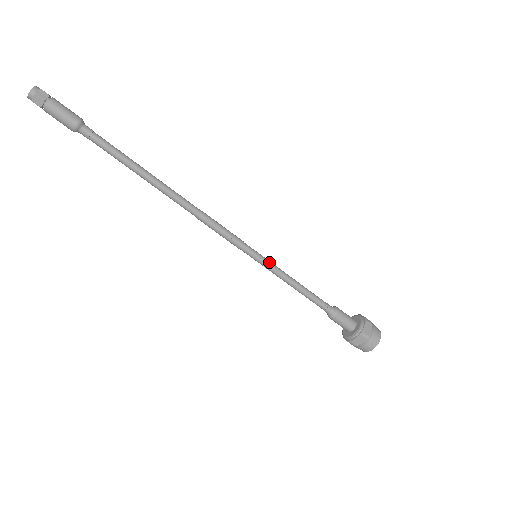
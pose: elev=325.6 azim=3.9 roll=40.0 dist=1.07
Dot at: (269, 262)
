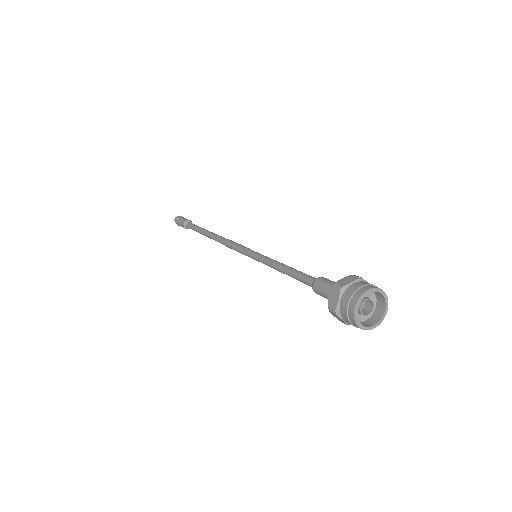
Dot at: (263, 255)
